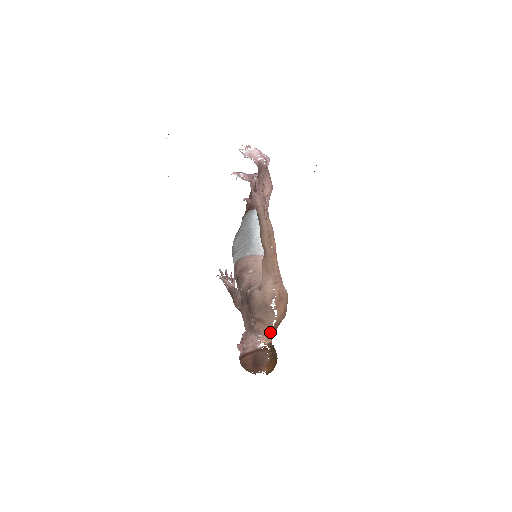
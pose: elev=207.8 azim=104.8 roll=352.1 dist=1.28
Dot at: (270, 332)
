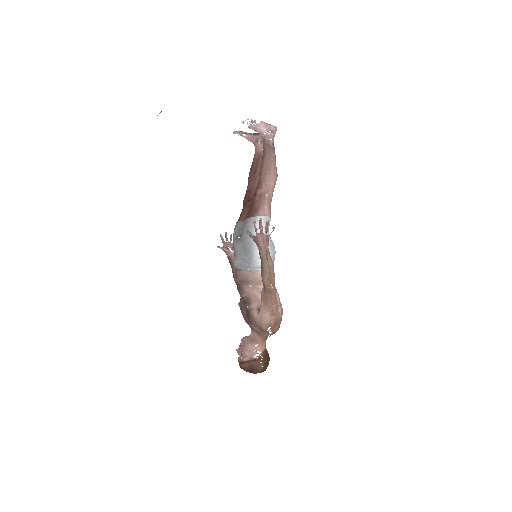
Dot at: (265, 340)
